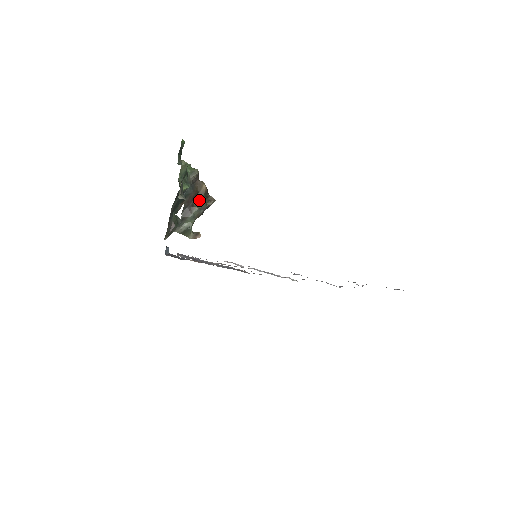
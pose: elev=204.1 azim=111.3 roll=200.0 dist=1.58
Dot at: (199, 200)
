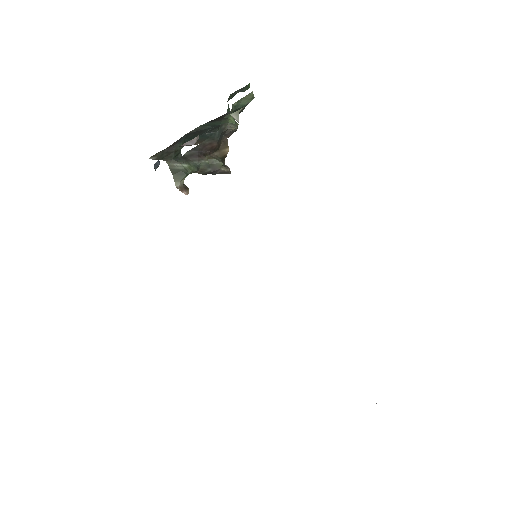
Dot at: (214, 157)
